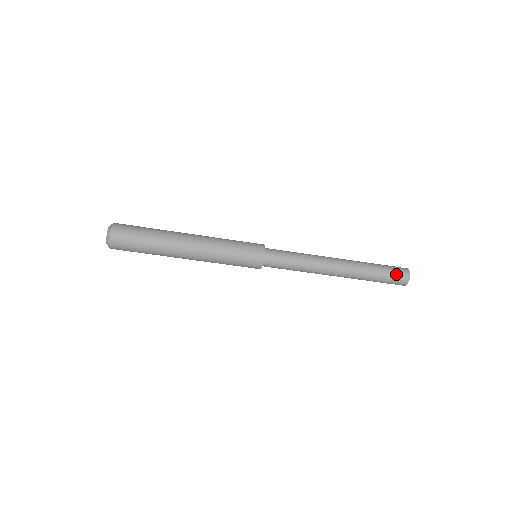
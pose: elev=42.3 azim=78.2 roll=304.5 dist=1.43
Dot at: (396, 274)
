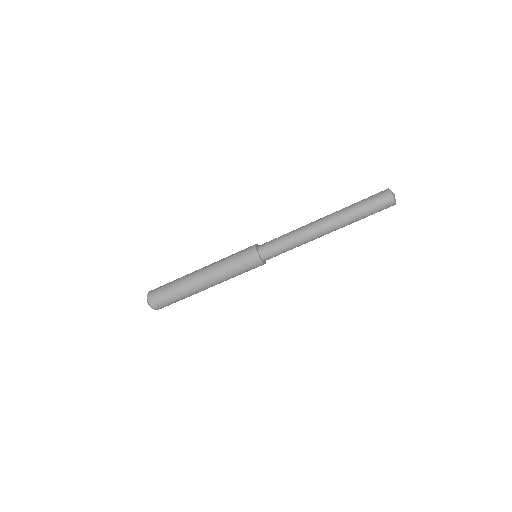
Dot at: (375, 195)
